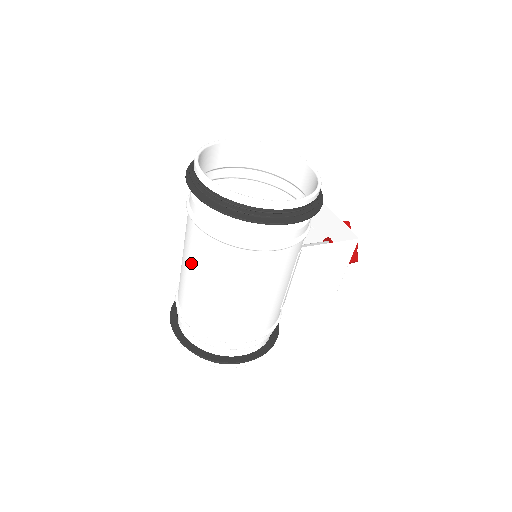
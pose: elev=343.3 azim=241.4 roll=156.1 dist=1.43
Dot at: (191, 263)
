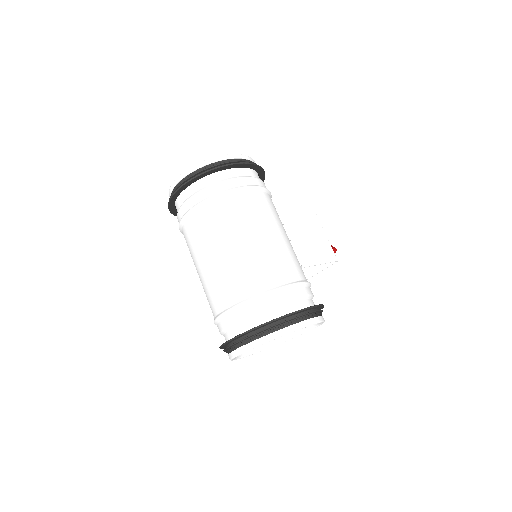
Dot at: (205, 249)
